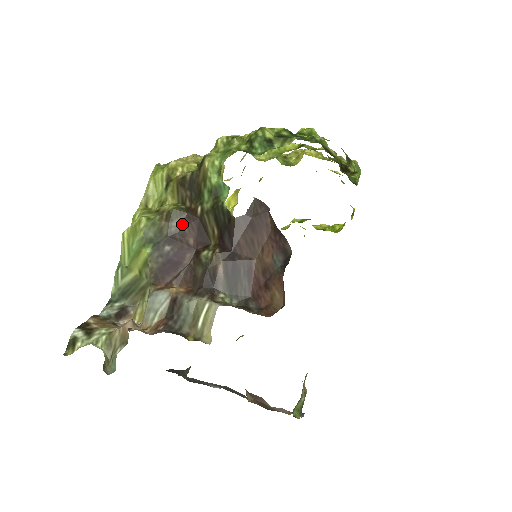
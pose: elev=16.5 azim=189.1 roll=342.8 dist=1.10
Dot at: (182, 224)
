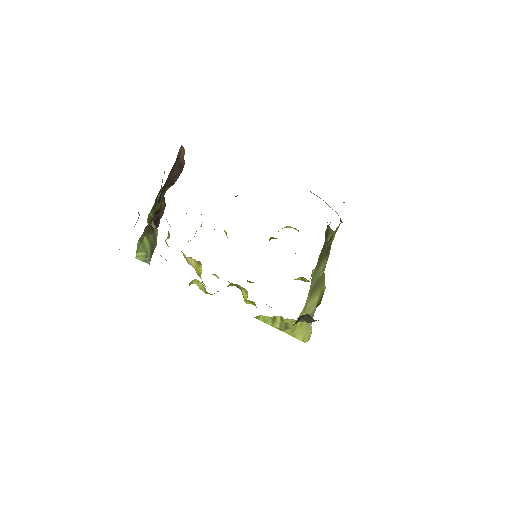
Dot at: (151, 223)
